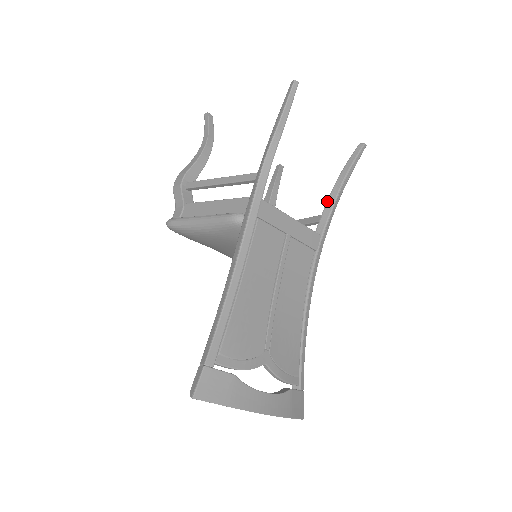
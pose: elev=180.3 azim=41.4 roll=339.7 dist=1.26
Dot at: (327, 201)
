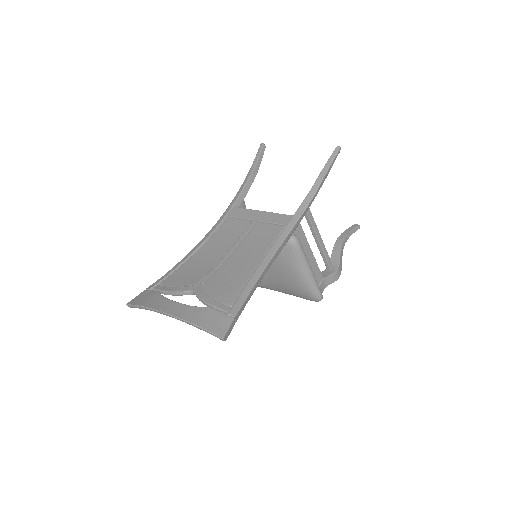
Dot at: occluded
